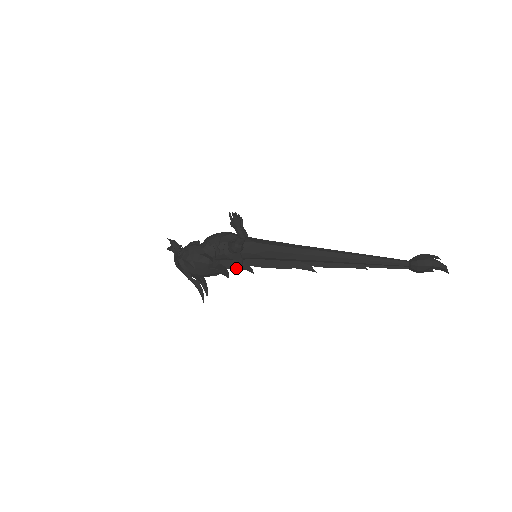
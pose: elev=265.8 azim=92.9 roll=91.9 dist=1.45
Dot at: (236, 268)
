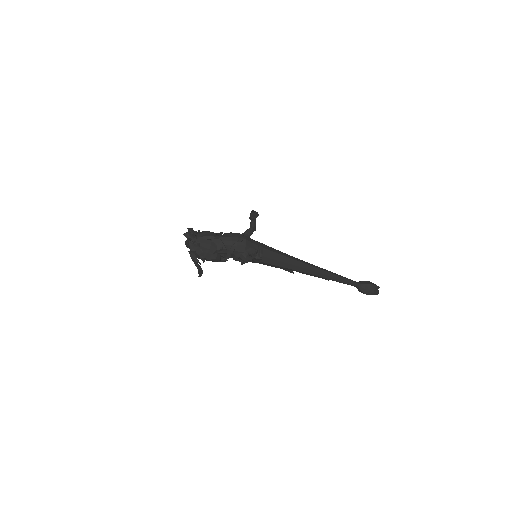
Dot at: occluded
